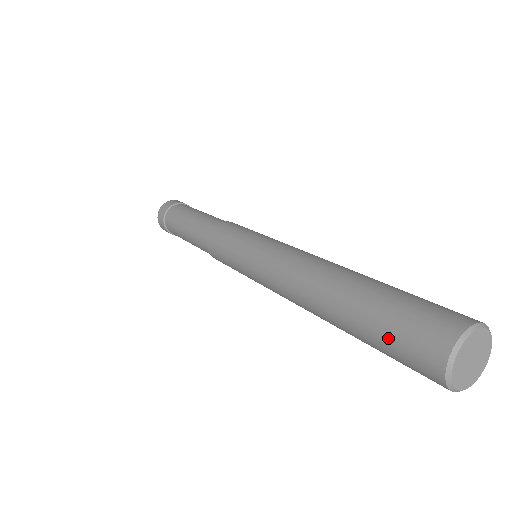
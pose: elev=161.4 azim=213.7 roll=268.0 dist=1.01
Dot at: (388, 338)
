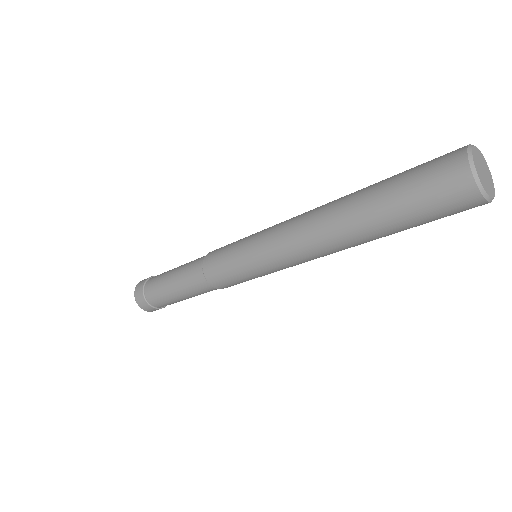
Dot at: (411, 175)
